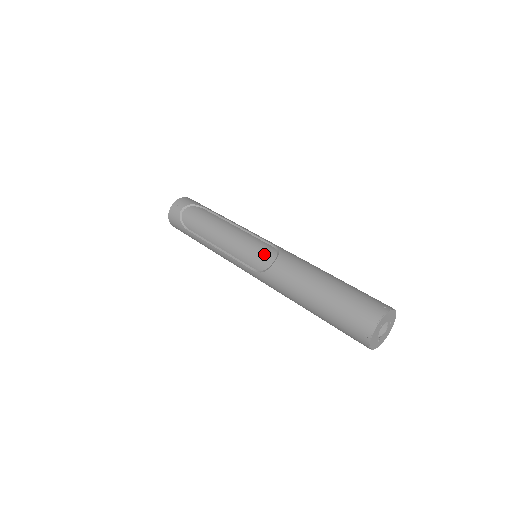
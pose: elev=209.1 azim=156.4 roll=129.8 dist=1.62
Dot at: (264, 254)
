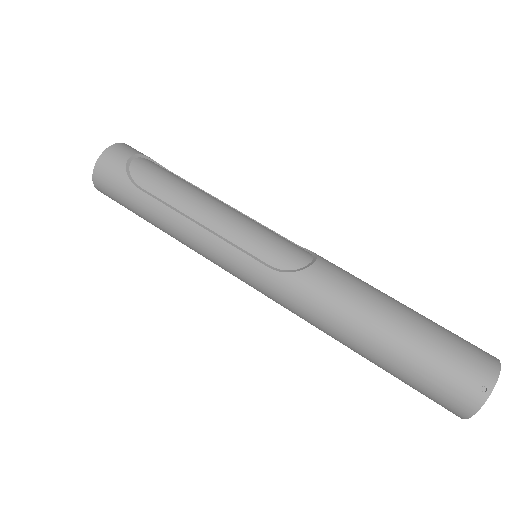
Dot at: (293, 248)
